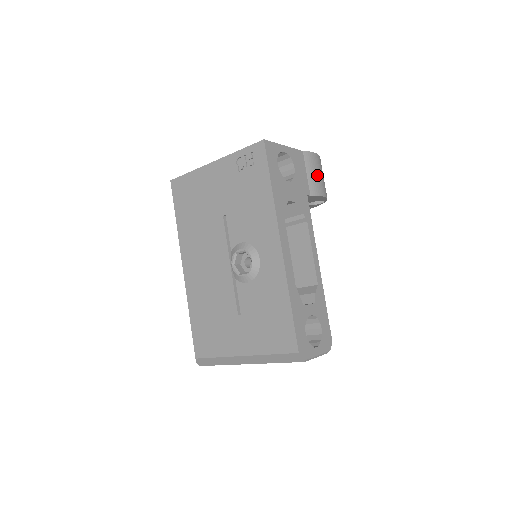
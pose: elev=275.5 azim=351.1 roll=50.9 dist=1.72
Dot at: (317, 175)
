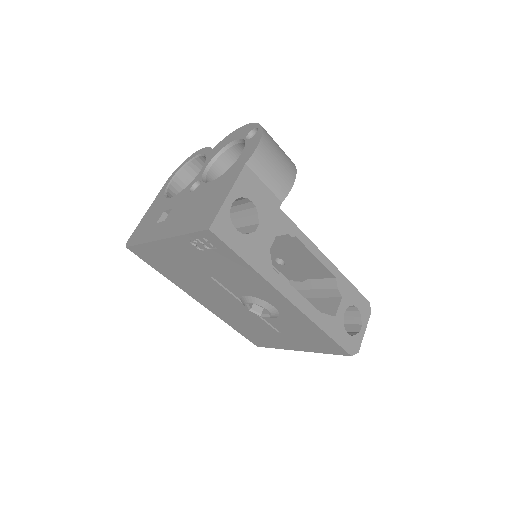
Dot at: (275, 170)
